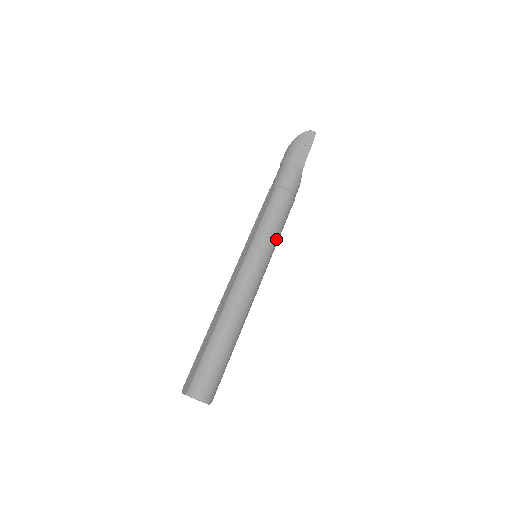
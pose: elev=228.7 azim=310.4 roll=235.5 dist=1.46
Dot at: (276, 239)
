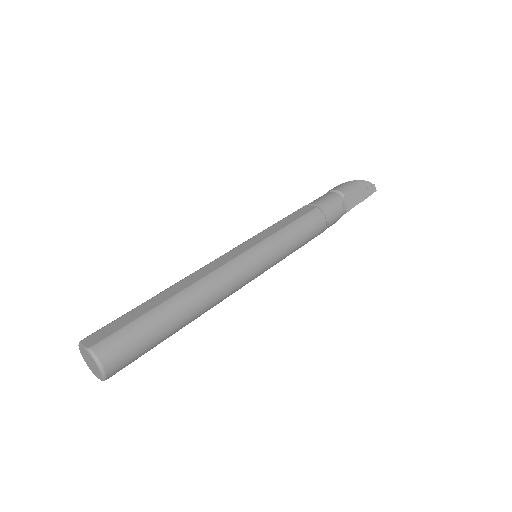
Dot at: (286, 255)
